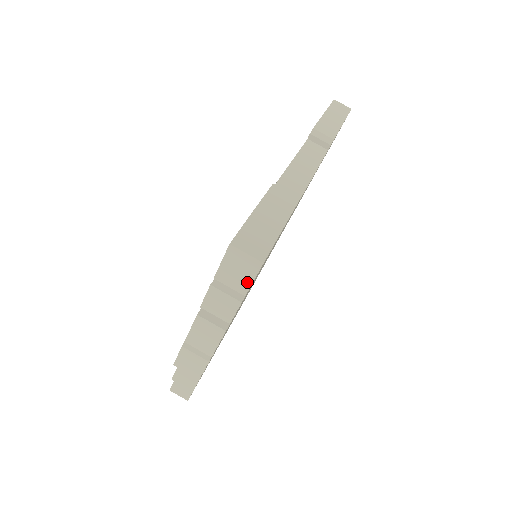
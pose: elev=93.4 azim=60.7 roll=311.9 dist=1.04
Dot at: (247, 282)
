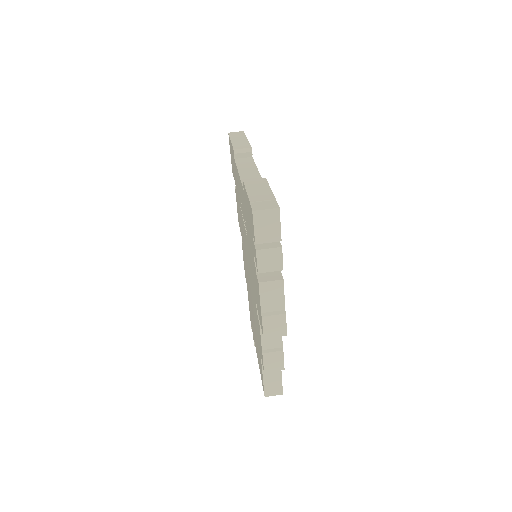
Dot at: (277, 230)
